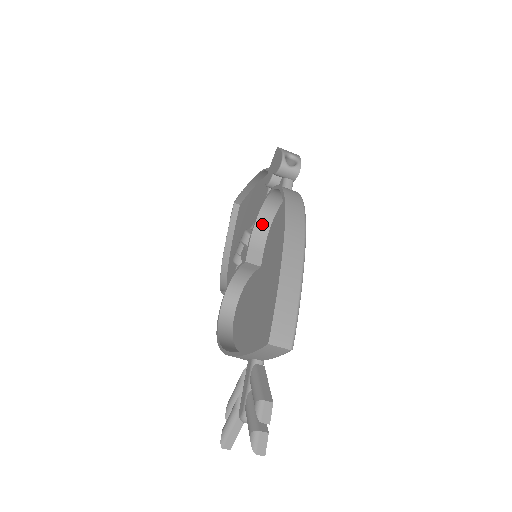
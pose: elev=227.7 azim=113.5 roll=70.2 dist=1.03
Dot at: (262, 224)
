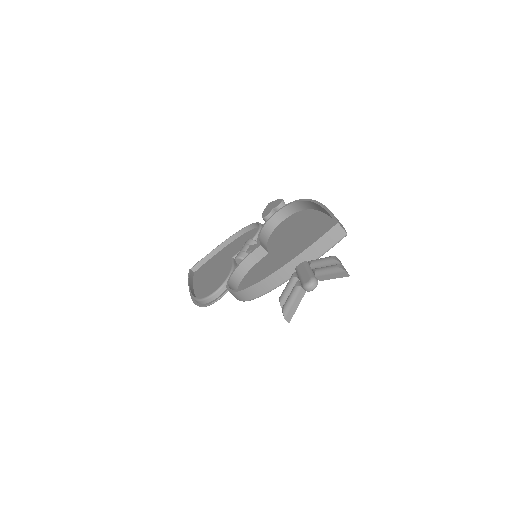
Dot at: (264, 234)
